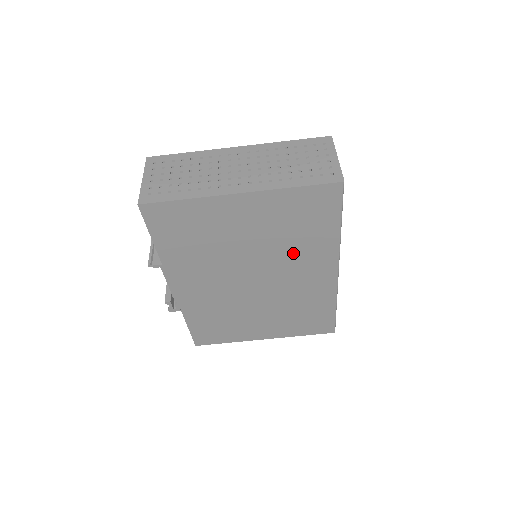
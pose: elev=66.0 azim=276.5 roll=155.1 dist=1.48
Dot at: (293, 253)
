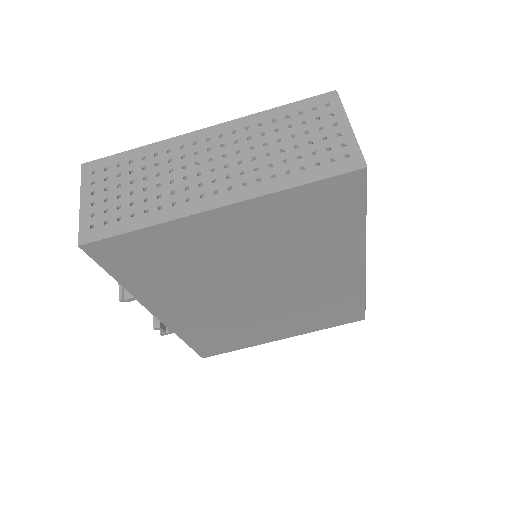
Dot at: (304, 258)
